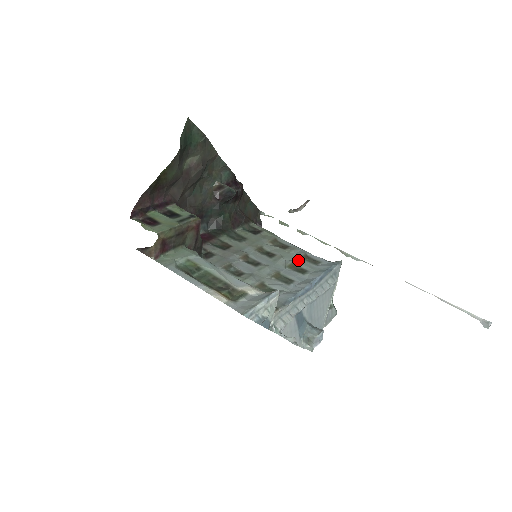
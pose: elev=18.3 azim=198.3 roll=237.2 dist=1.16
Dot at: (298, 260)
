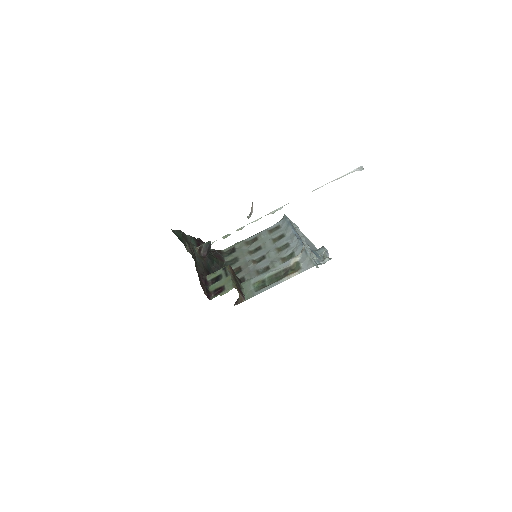
Dot at: (271, 236)
